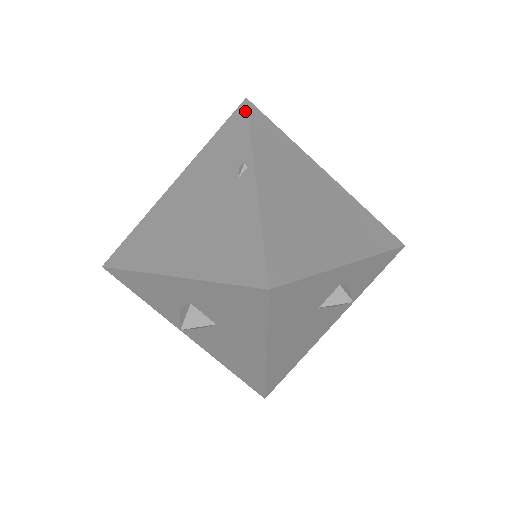
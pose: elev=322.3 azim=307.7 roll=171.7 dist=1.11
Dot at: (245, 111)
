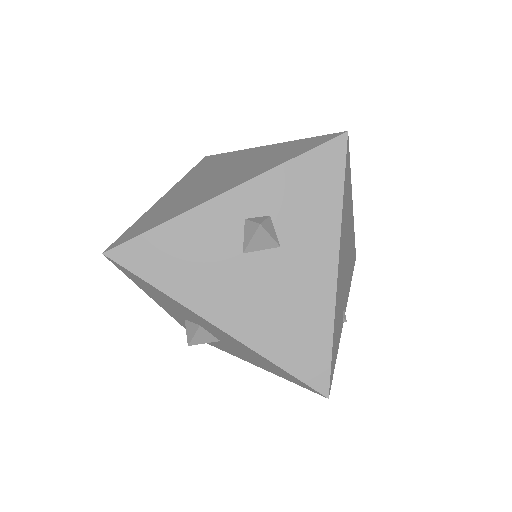
Dot at: occluded
